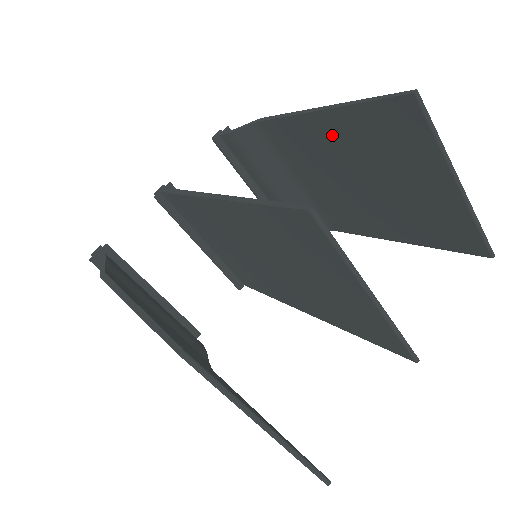
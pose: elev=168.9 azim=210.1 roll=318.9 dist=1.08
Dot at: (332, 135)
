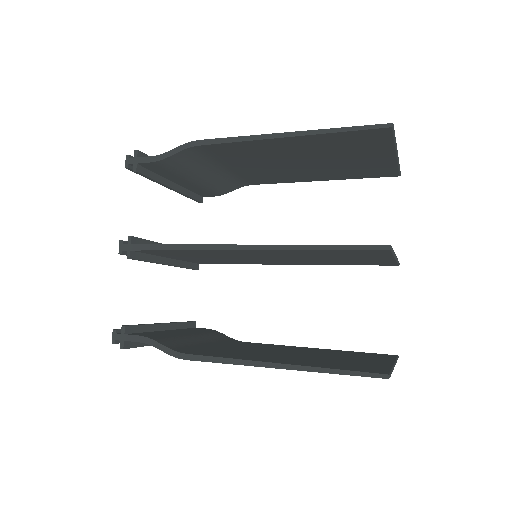
Dot at: (291, 146)
